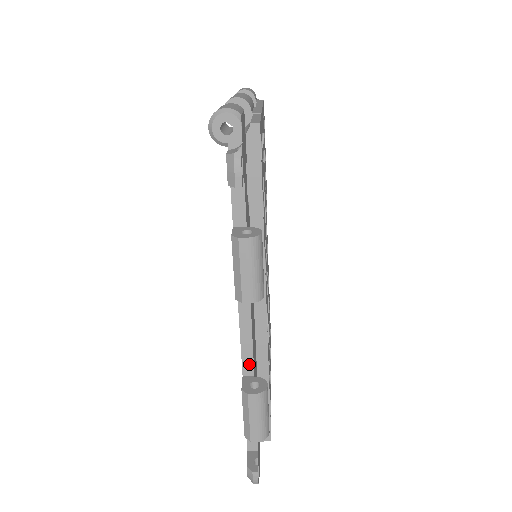
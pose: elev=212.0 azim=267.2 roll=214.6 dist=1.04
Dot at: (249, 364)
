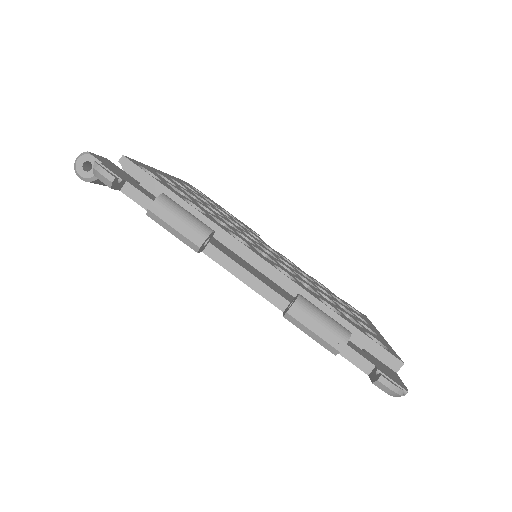
Dot at: (276, 298)
